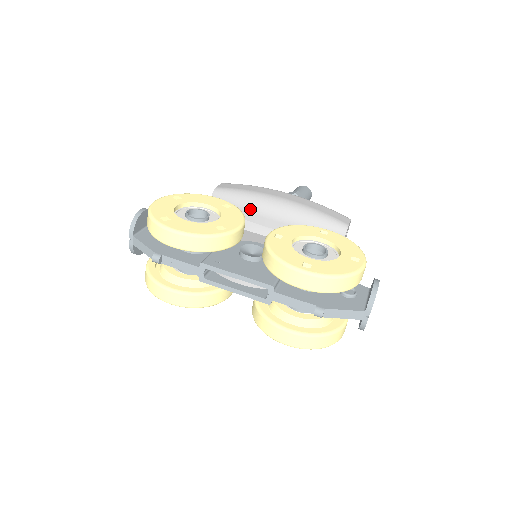
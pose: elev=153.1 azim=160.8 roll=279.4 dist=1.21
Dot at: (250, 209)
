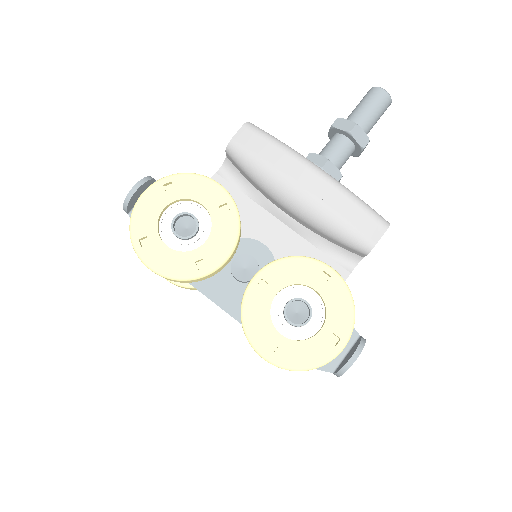
Dot at: (264, 189)
